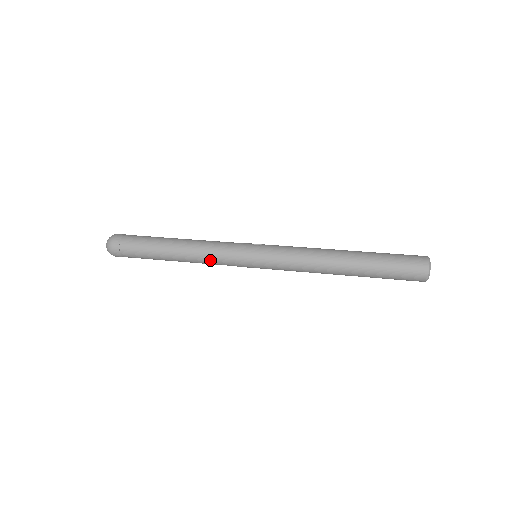
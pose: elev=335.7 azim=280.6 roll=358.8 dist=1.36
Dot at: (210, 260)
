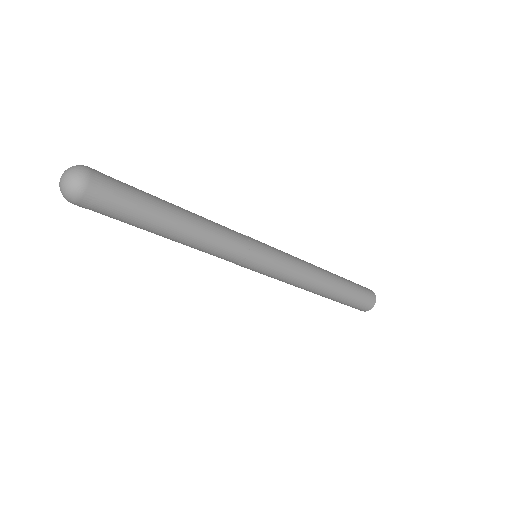
Dot at: (223, 228)
